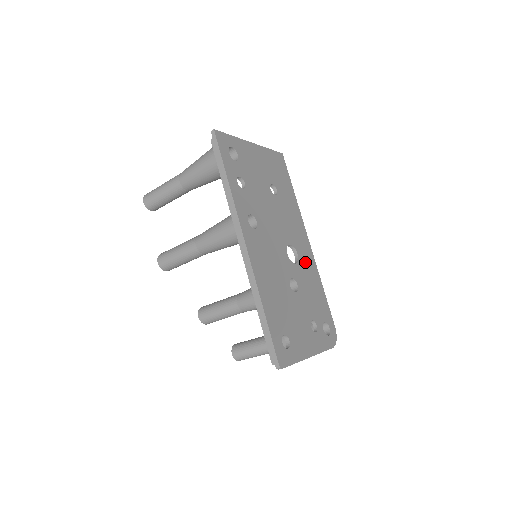
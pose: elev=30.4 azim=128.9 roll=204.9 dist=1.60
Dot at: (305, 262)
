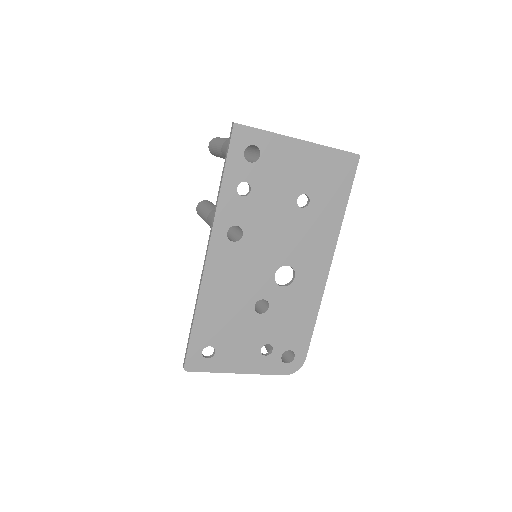
Dot at: (303, 287)
